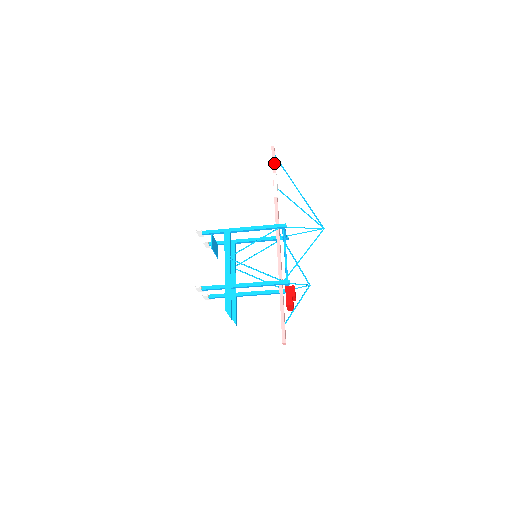
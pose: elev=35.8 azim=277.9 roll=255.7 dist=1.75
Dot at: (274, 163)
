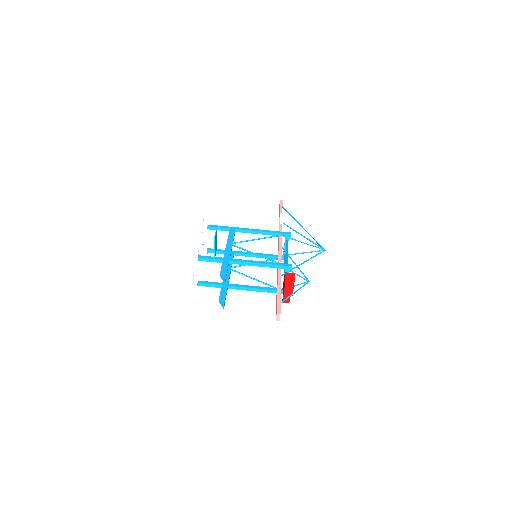
Dot at: (281, 208)
